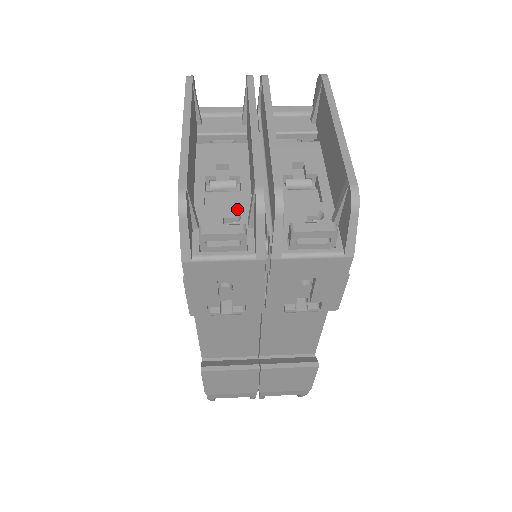
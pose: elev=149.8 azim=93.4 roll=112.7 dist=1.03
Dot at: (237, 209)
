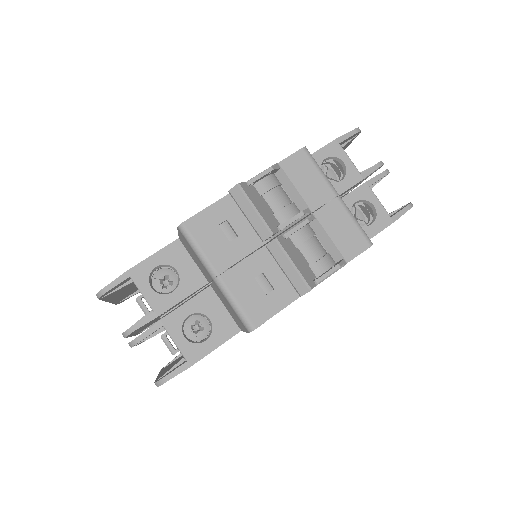
Dot at: occluded
